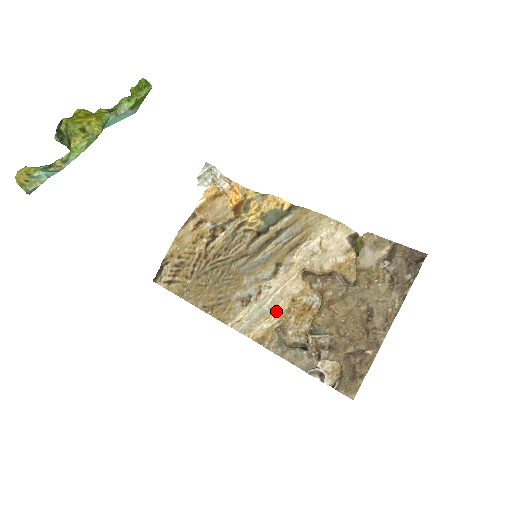
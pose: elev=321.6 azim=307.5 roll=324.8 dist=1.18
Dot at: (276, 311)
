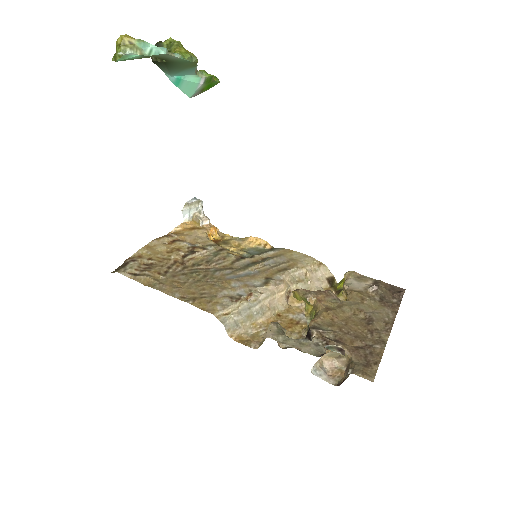
Dot at: (262, 320)
